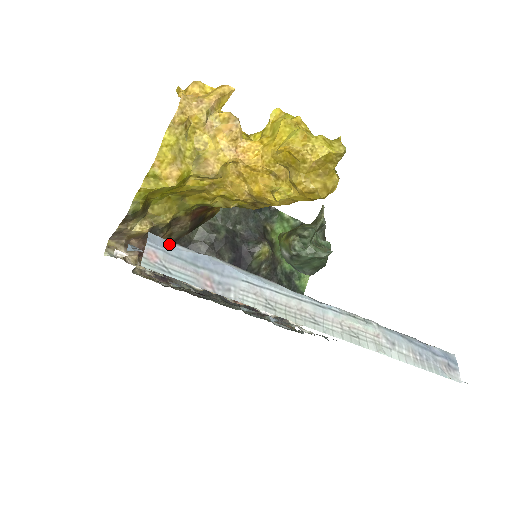
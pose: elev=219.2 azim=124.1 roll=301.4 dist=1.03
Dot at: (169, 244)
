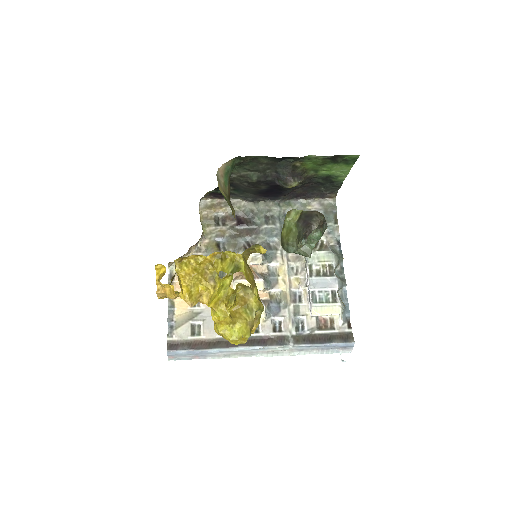
Dot at: (176, 352)
